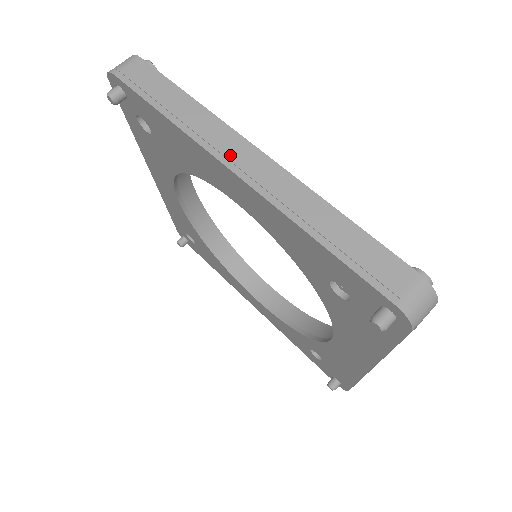
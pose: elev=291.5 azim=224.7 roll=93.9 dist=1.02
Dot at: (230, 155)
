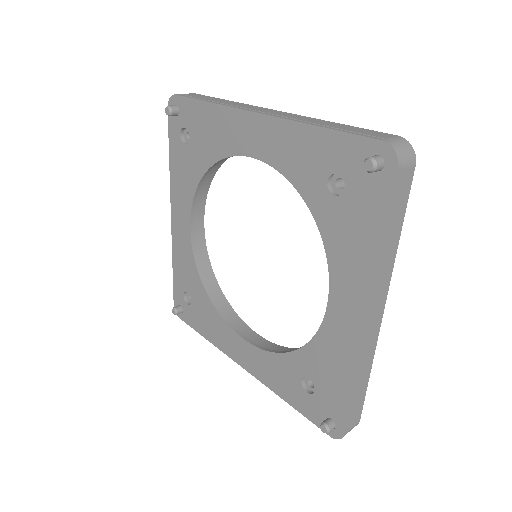
Dot at: (254, 109)
